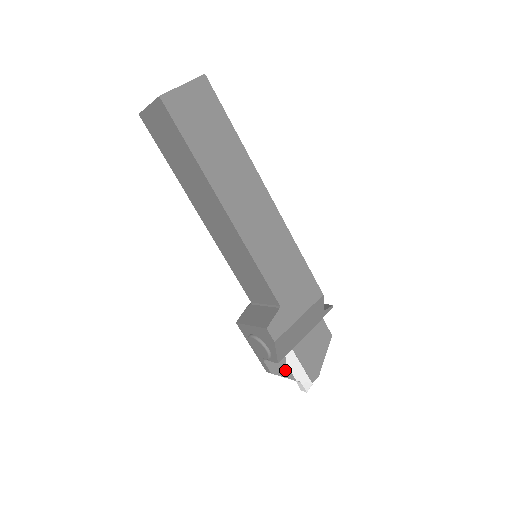
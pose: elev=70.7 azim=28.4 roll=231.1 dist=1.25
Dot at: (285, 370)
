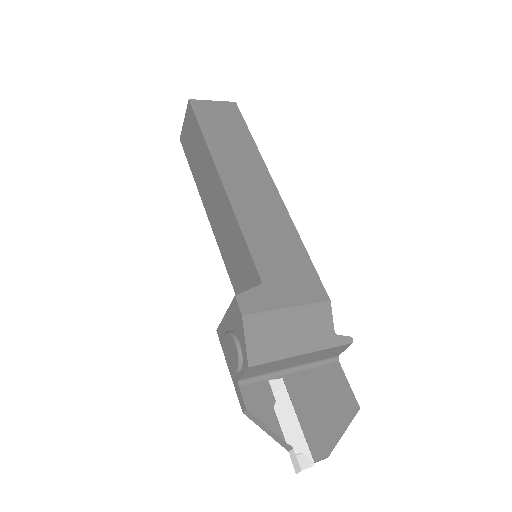
Dot at: (270, 416)
